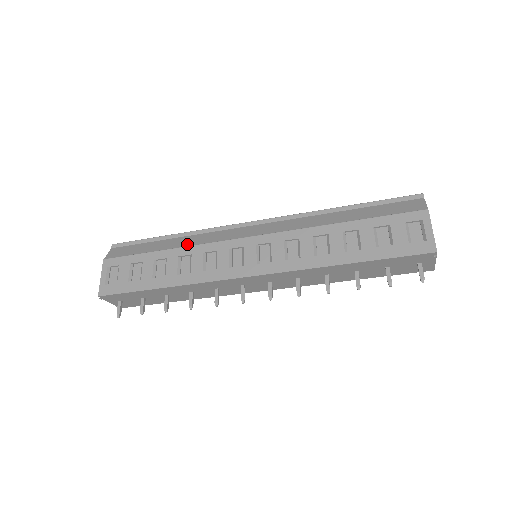
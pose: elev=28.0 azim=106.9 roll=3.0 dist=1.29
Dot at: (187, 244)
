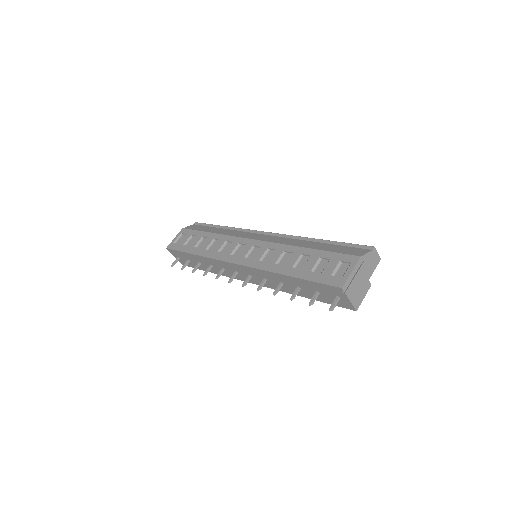
Dot at: (223, 233)
